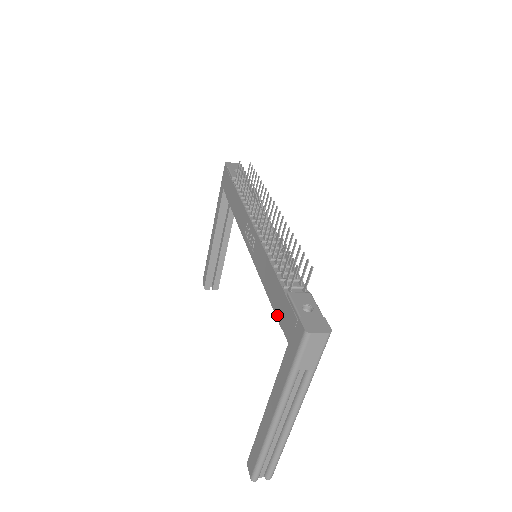
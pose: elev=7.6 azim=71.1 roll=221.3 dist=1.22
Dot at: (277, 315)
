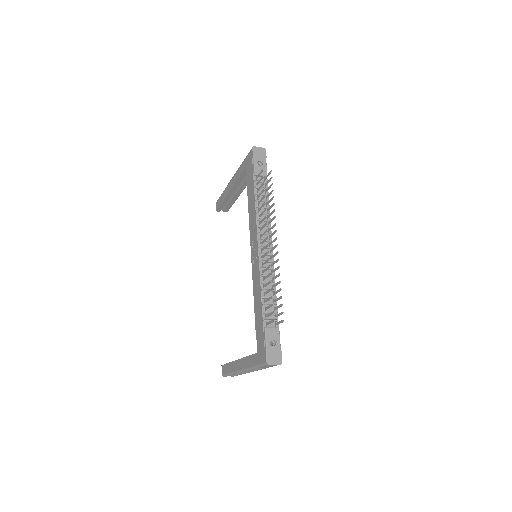
Dot at: (256, 328)
